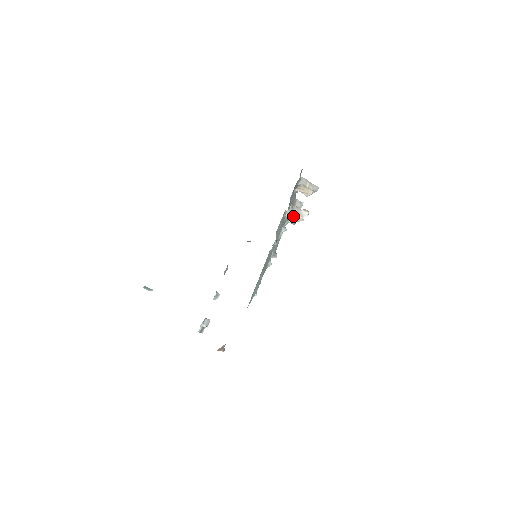
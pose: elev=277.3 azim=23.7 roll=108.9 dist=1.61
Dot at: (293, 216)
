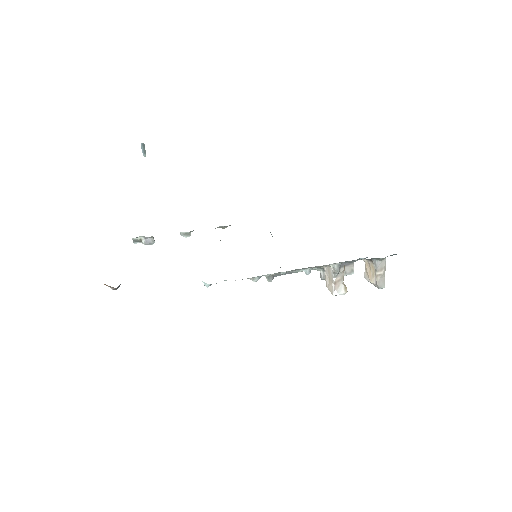
Dot at: (330, 277)
